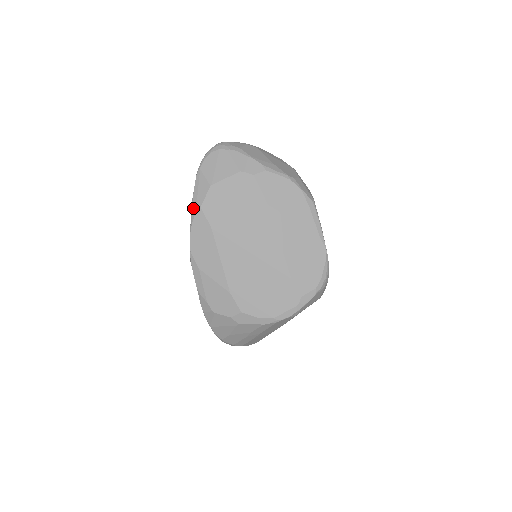
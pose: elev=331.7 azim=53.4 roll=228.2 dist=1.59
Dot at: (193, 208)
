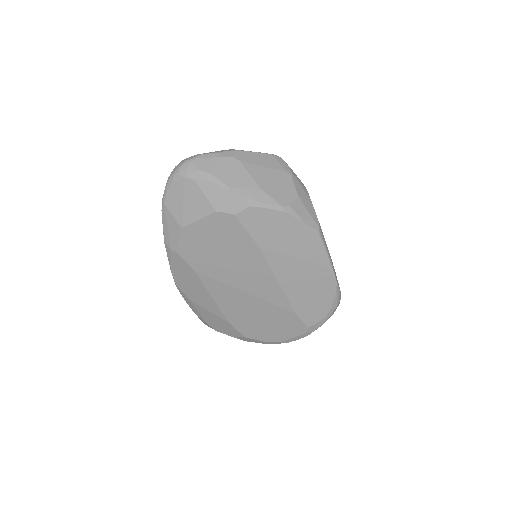
Dot at: (167, 249)
